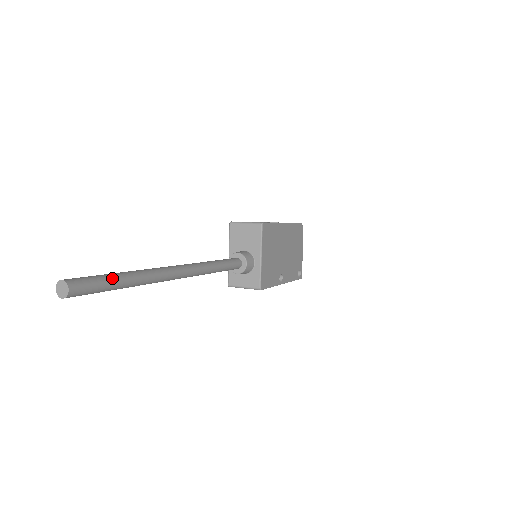
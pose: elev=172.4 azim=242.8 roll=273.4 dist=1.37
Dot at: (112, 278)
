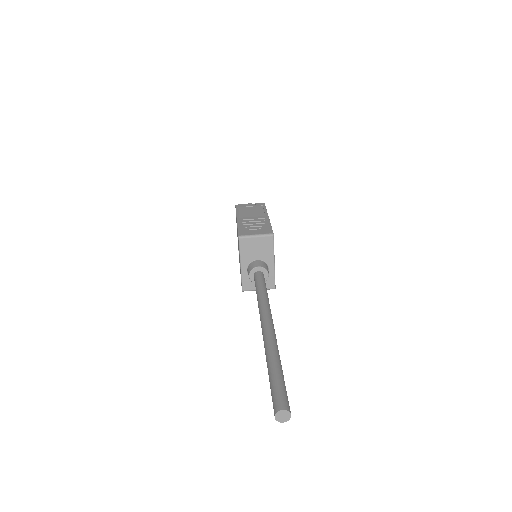
Dot at: (283, 377)
